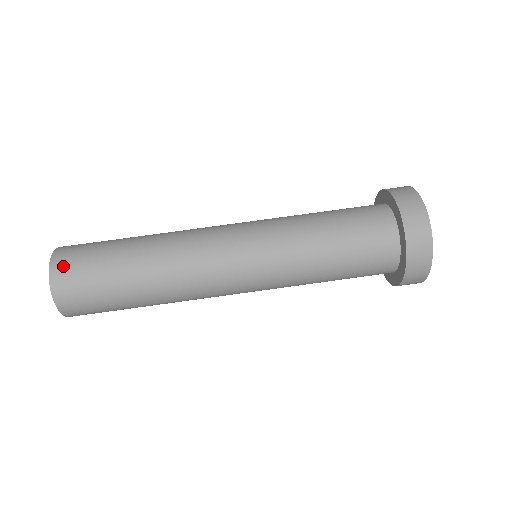
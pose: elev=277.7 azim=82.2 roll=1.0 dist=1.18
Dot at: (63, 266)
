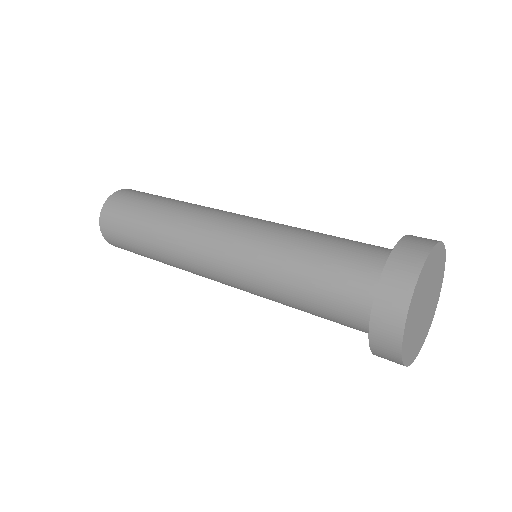
Dot at: occluded
